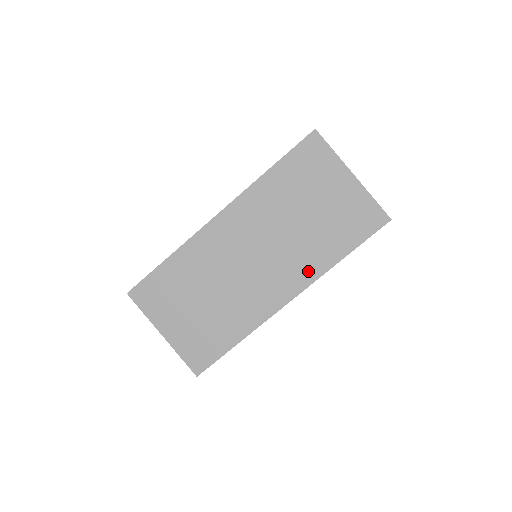
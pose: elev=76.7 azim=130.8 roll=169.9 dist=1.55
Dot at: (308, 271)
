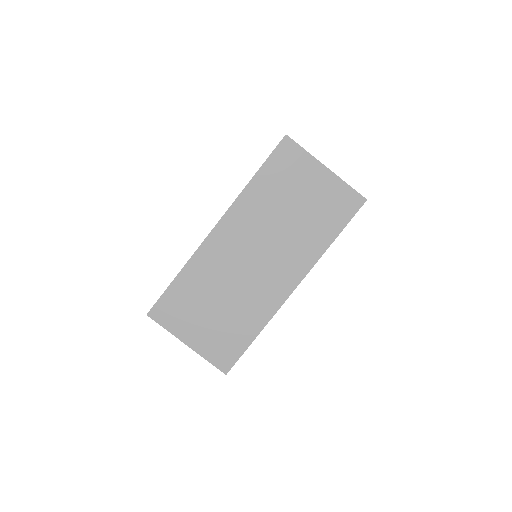
Dot at: (305, 259)
